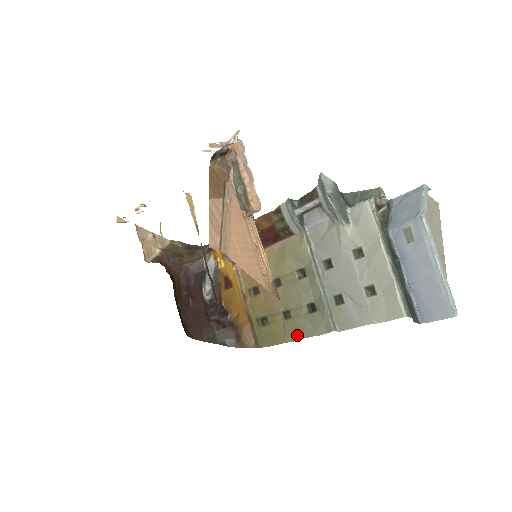
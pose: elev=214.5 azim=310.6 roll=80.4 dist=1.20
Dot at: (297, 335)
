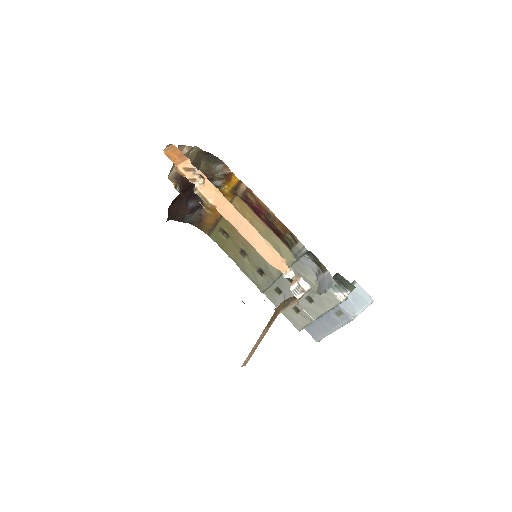
Dot at: (240, 265)
